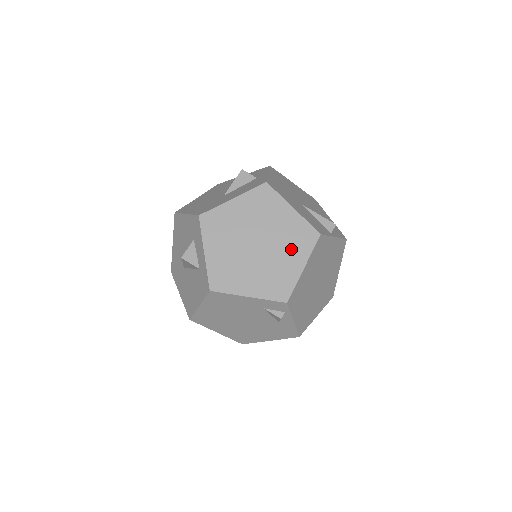
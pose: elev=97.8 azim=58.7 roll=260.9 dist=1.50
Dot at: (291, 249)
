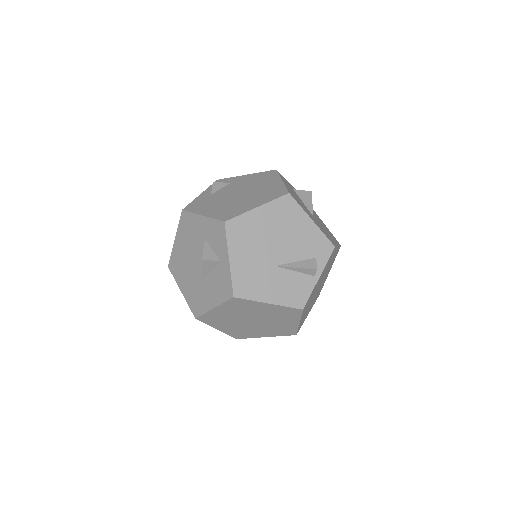
Dot at: (282, 319)
